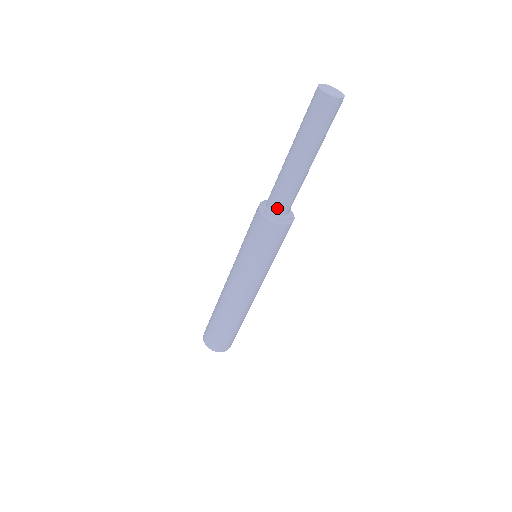
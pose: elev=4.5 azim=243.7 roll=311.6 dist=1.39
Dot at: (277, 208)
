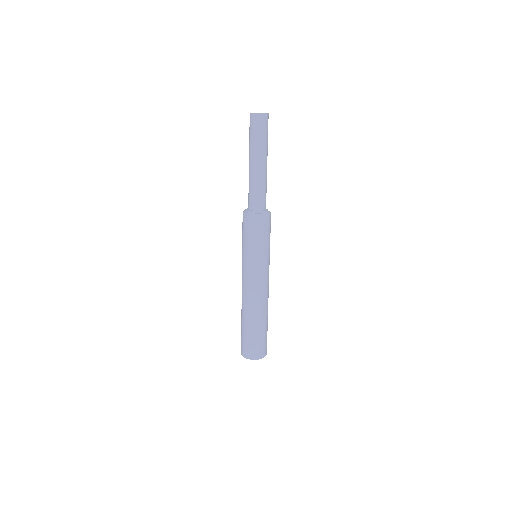
Dot at: (251, 205)
